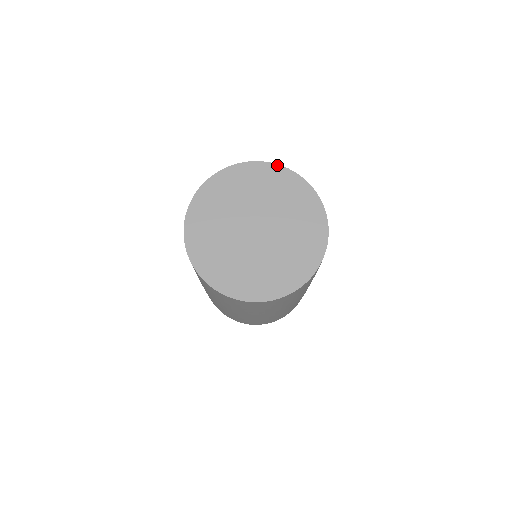
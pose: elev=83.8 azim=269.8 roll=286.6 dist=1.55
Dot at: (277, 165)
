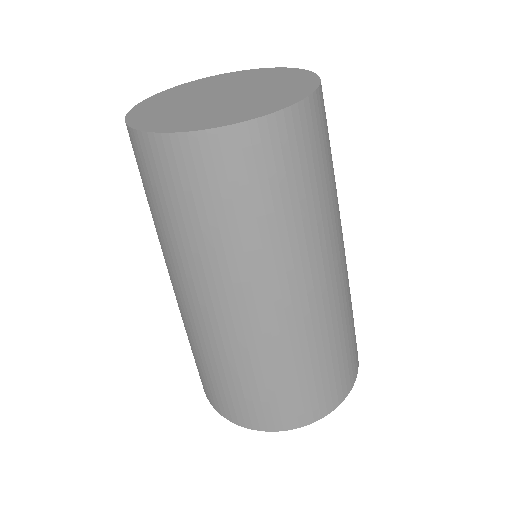
Dot at: (198, 80)
